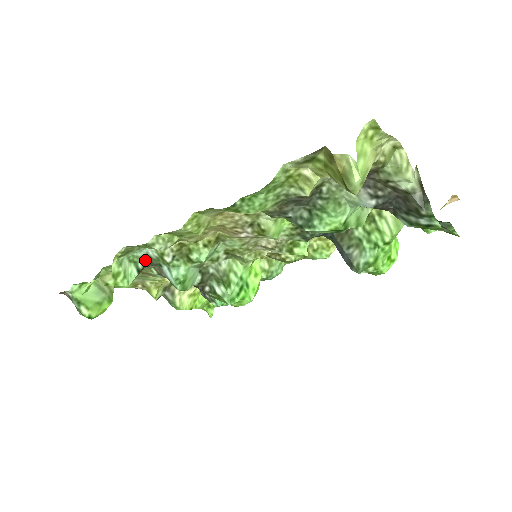
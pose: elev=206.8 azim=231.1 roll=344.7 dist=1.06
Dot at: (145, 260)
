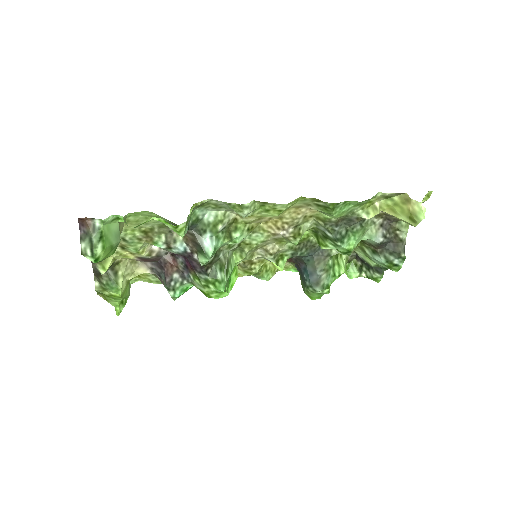
Dot at: (195, 221)
